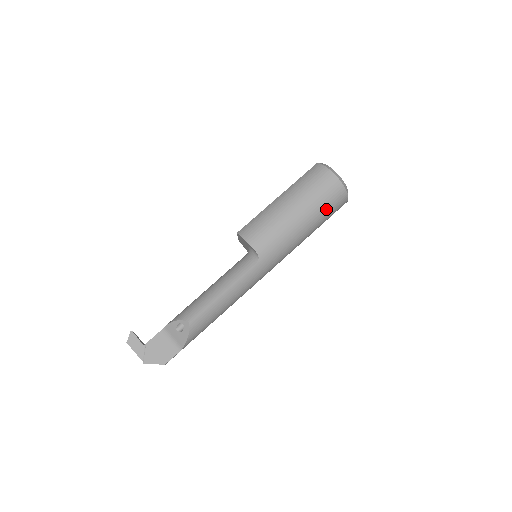
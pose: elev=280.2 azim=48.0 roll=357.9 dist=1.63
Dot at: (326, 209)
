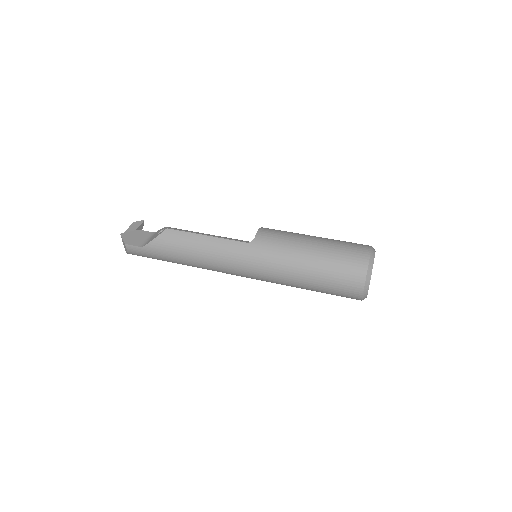
Dot at: (336, 267)
